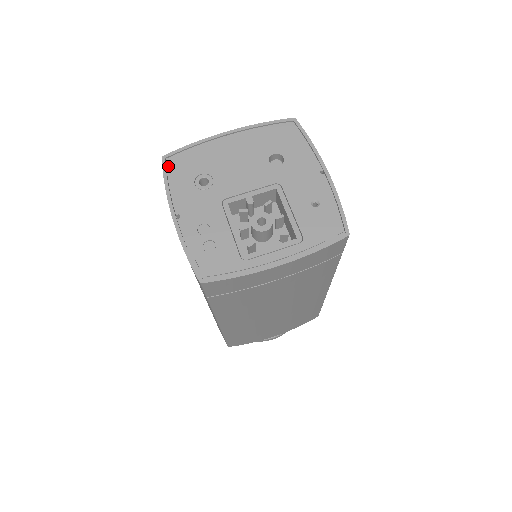
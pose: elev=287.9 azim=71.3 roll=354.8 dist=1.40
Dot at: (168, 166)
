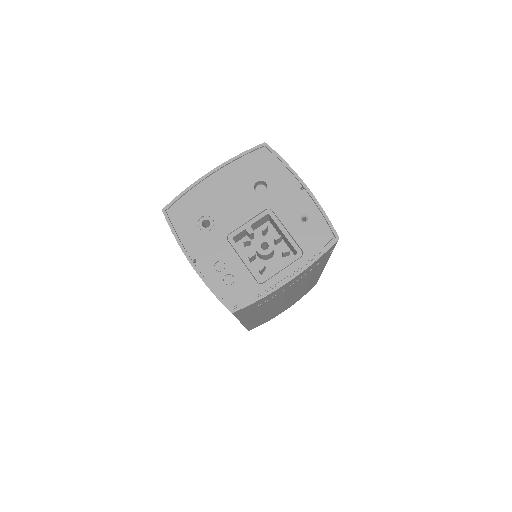
Dot at: (170, 217)
